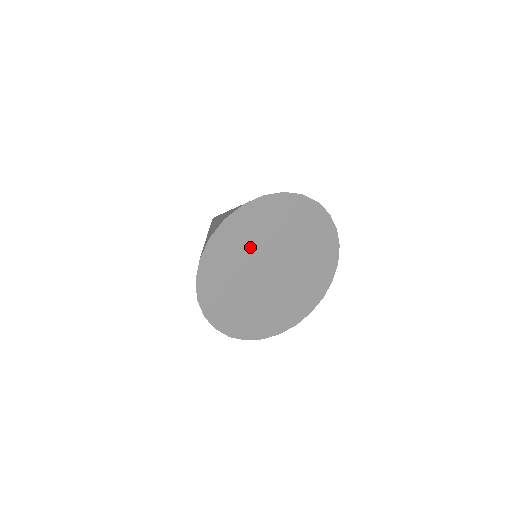
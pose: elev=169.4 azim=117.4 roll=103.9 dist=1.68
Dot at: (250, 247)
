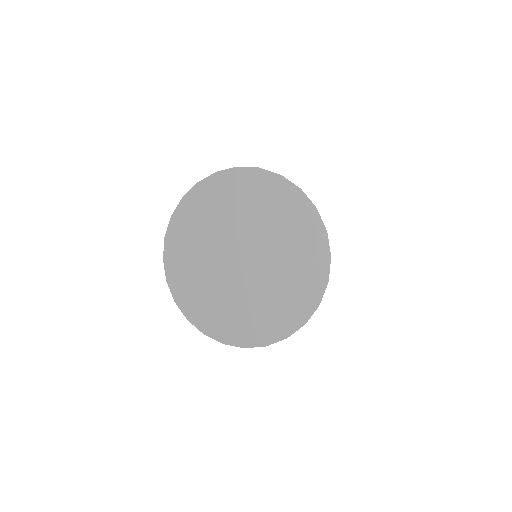
Dot at: (211, 228)
